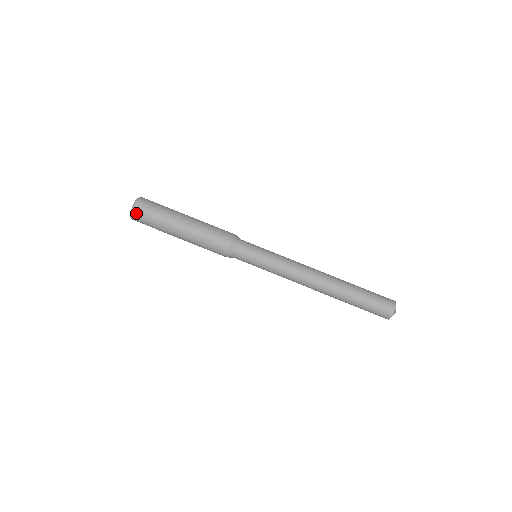
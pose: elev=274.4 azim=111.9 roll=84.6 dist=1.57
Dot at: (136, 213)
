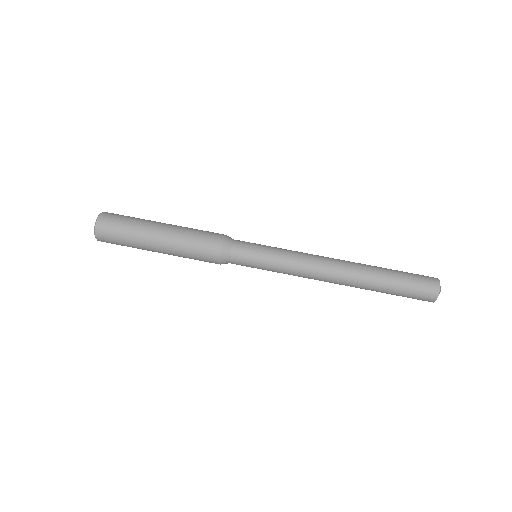
Dot at: (101, 239)
